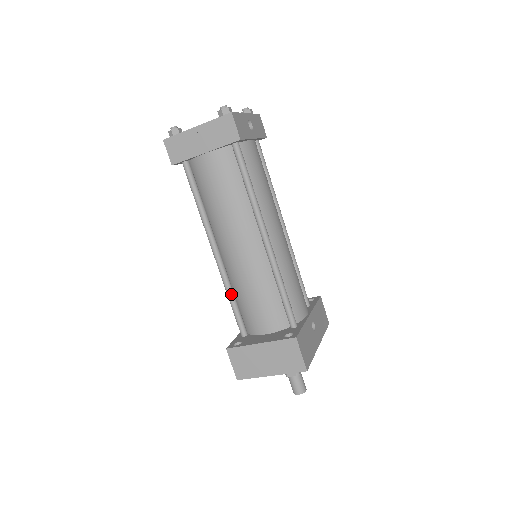
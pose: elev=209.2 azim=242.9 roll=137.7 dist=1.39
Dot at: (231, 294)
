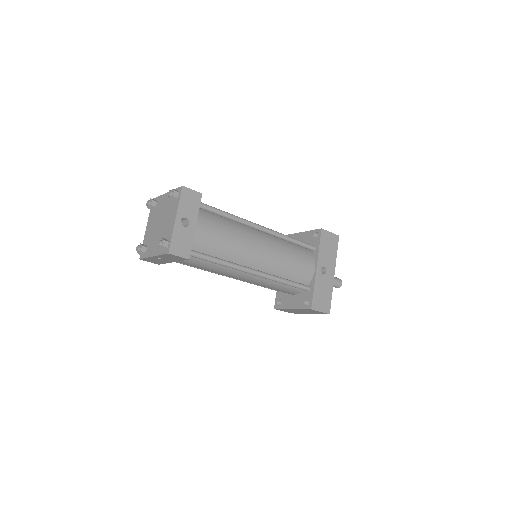
Dot at: occluded
